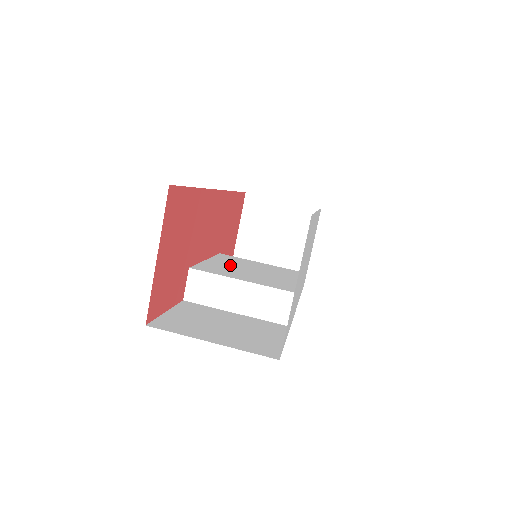
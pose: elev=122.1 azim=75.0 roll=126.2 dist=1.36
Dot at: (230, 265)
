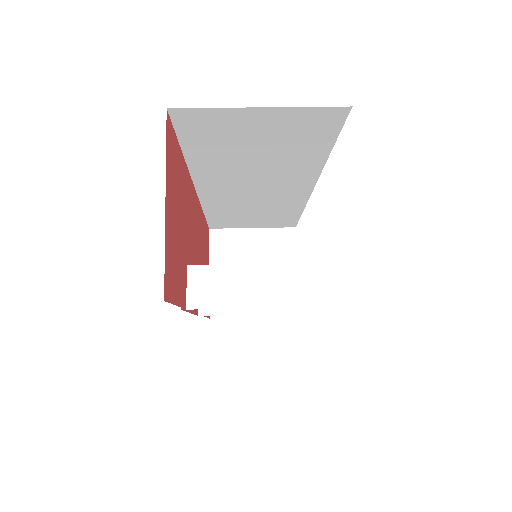
Dot at: occluded
